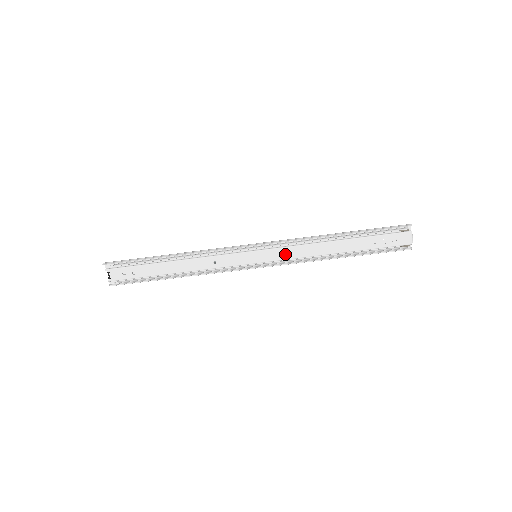
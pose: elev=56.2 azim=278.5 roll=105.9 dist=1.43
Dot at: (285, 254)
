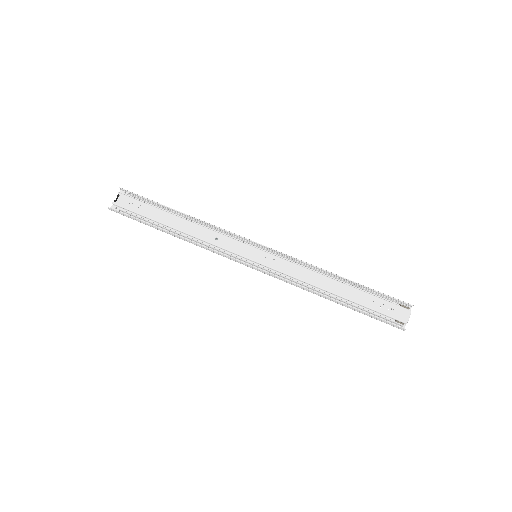
Dot at: (284, 267)
